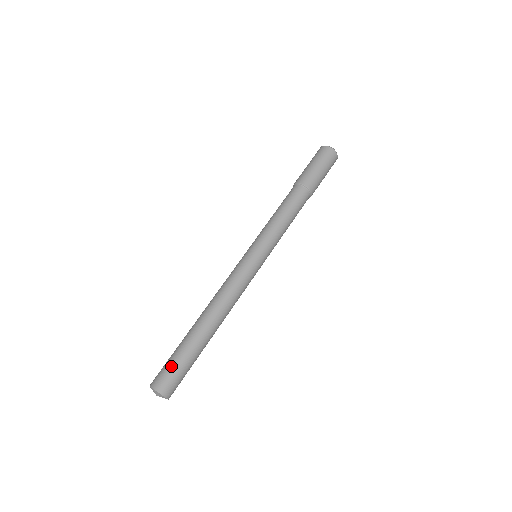
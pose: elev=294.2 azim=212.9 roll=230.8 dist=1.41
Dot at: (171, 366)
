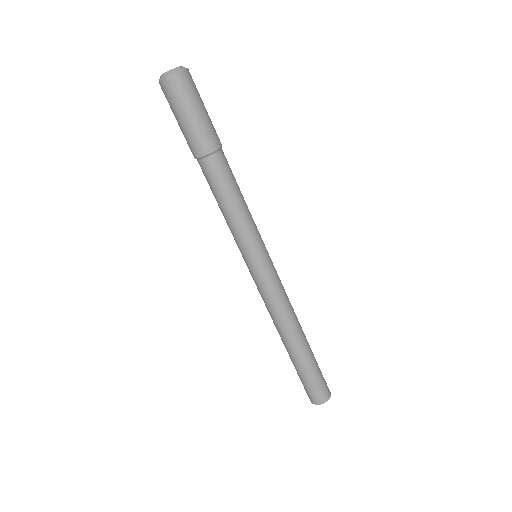
Dot at: (320, 381)
